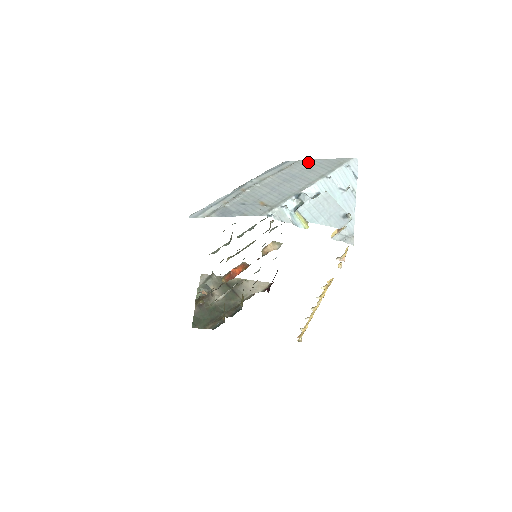
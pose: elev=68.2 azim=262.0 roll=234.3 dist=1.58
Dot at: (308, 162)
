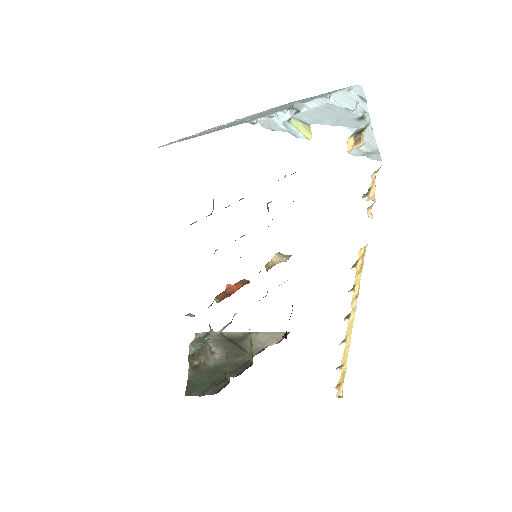
Dot at: (300, 100)
